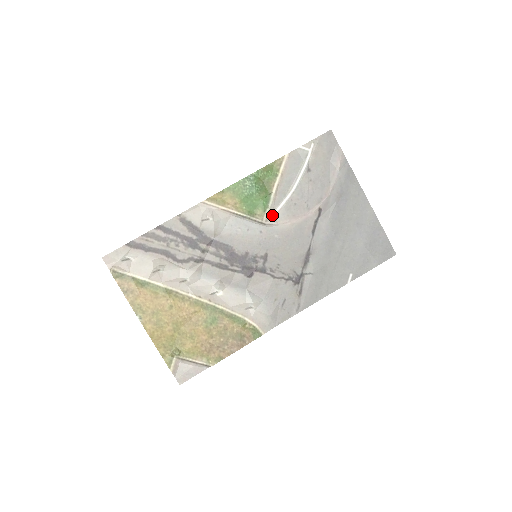
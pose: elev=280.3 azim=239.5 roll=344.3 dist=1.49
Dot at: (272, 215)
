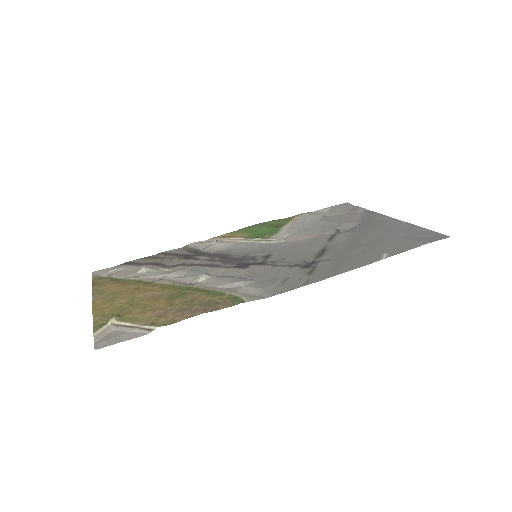
Dot at: (281, 237)
